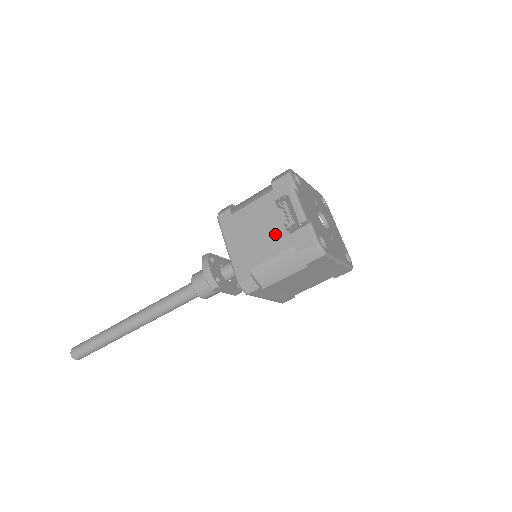
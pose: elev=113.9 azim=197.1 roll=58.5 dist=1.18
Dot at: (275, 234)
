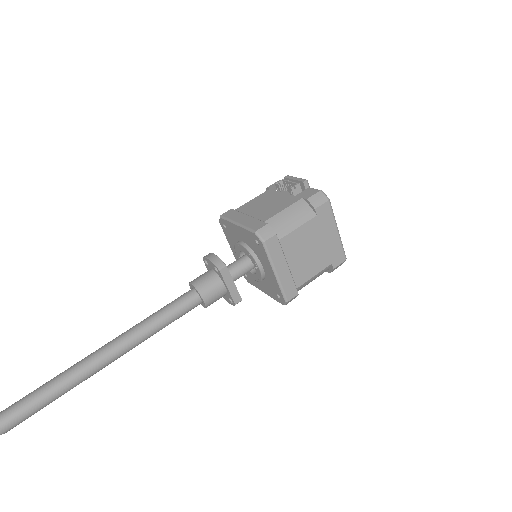
Dot at: (281, 200)
